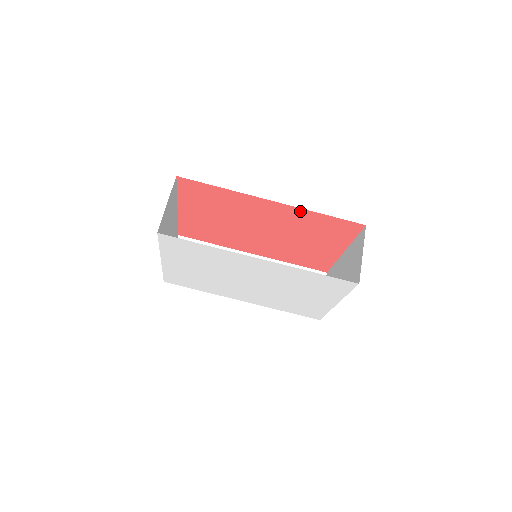
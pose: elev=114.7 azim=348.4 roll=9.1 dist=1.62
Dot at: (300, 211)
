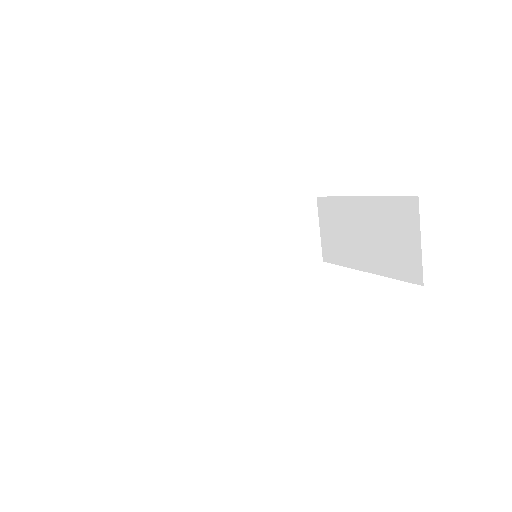
Dot at: occluded
